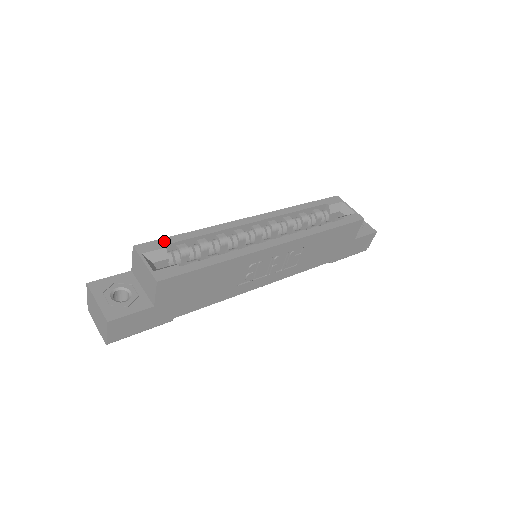
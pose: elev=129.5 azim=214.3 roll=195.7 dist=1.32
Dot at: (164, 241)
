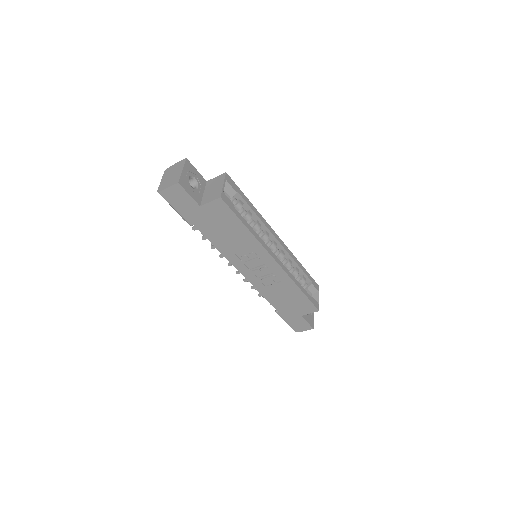
Dot at: (239, 189)
